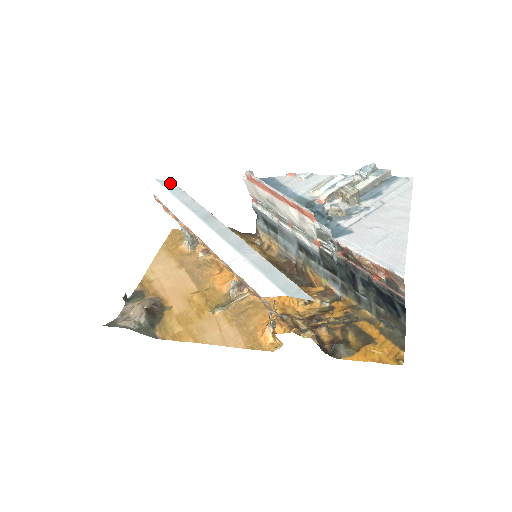
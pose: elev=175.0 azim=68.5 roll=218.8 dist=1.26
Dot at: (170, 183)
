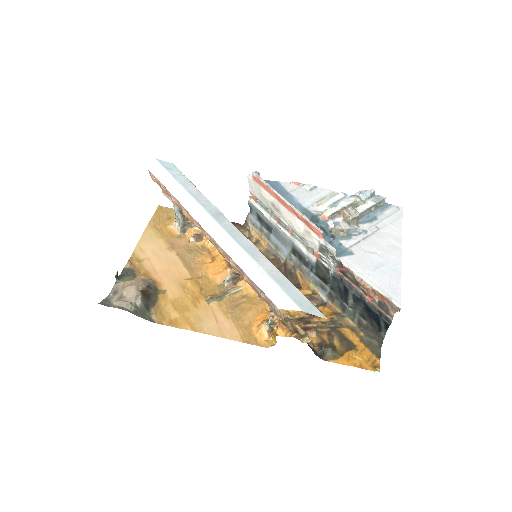
Dot at: (172, 166)
